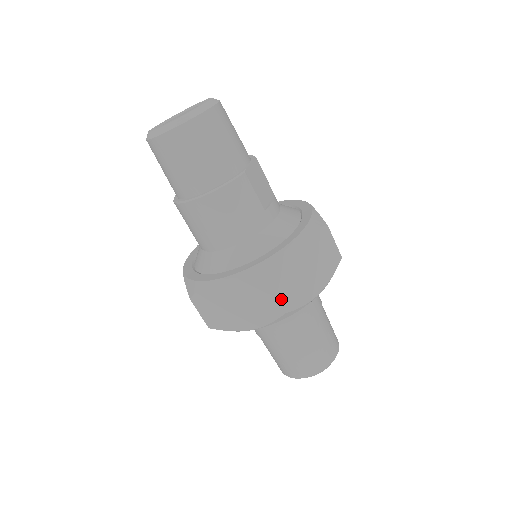
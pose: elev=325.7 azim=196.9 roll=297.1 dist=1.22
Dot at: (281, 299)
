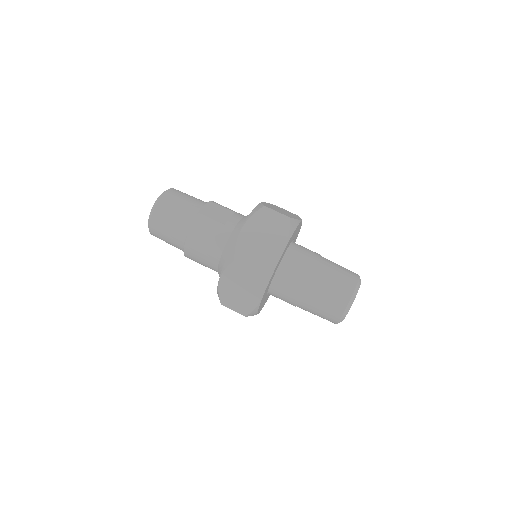
Dot at: (252, 267)
